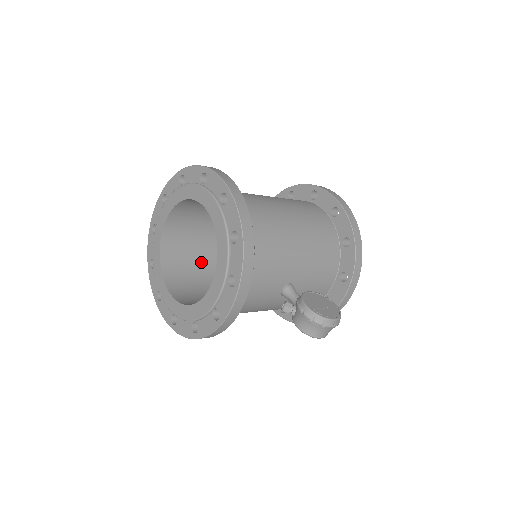
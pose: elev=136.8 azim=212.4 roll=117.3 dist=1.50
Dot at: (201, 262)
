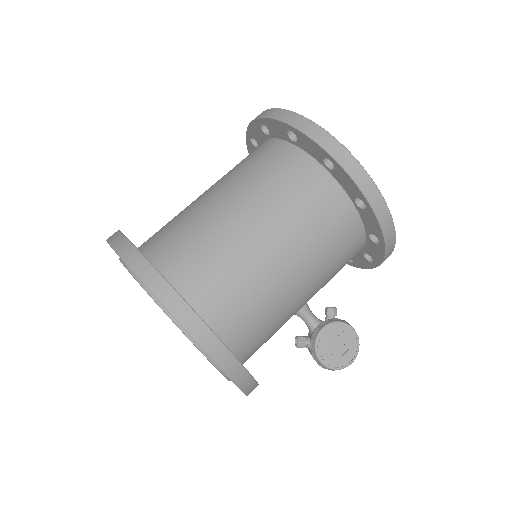
Dot at: occluded
